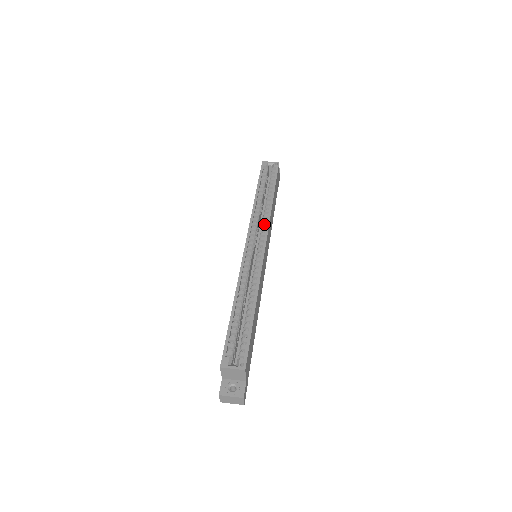
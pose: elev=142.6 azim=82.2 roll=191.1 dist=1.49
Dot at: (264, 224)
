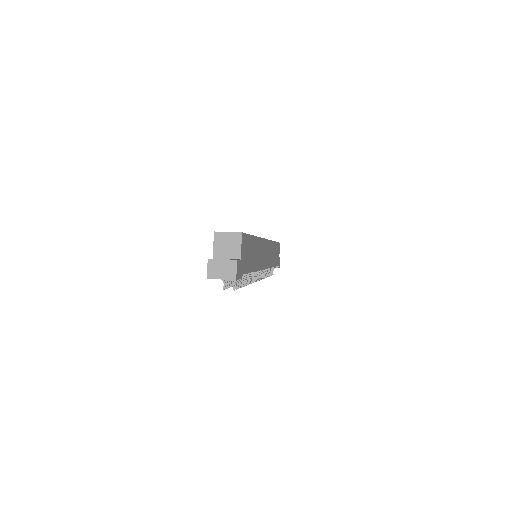
Dot at: occluded
